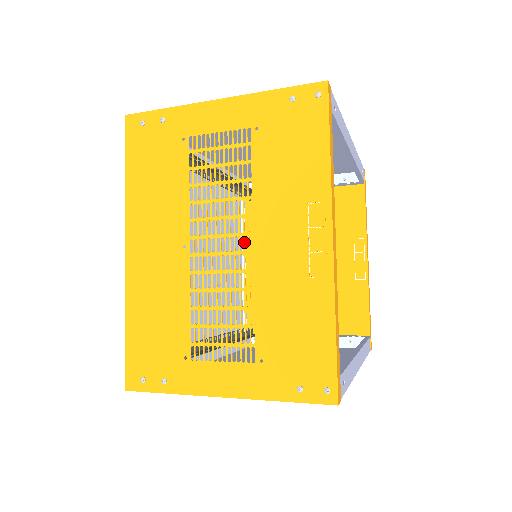
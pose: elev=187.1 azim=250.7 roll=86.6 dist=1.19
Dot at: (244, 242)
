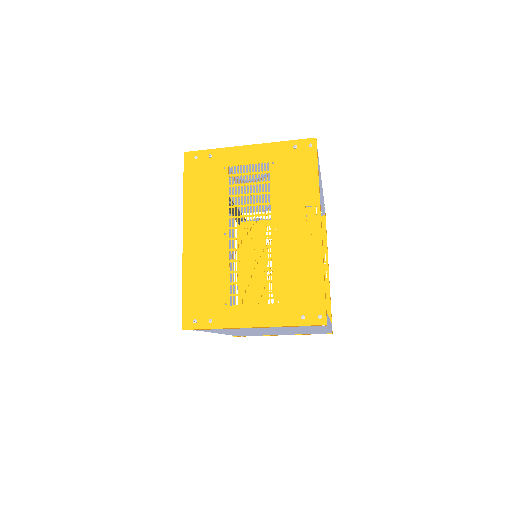
Dot at: occluded
